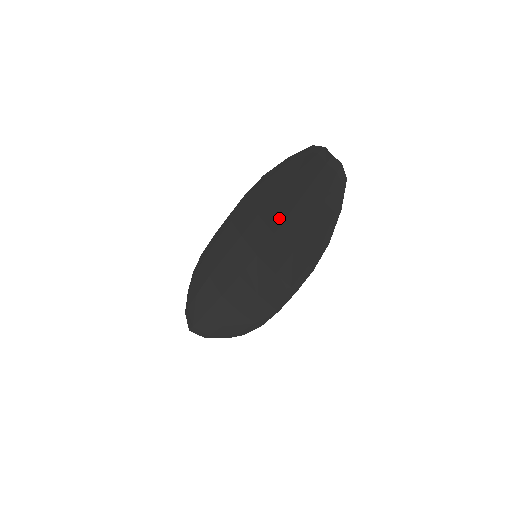
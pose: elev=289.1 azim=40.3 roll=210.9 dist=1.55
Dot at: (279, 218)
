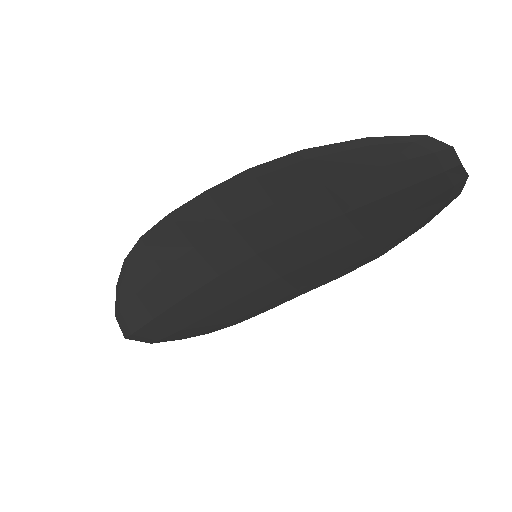
Dot at: (316, 218)
